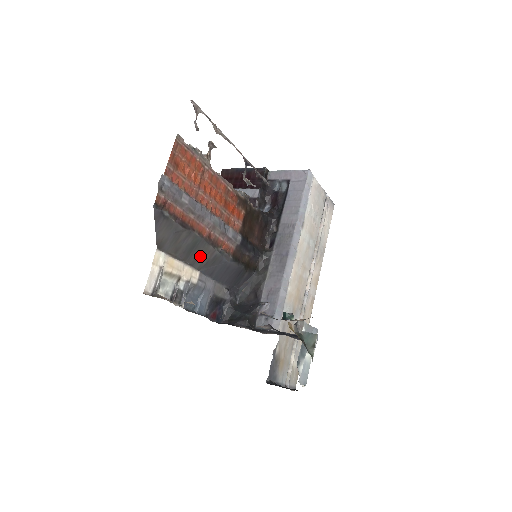
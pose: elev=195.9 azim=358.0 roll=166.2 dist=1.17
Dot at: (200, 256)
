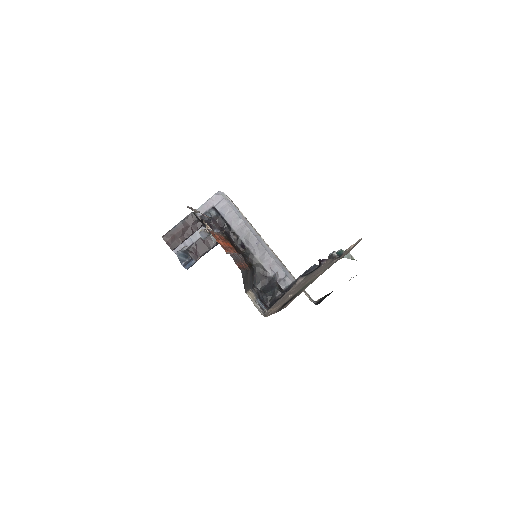
Dot at: (248, 280)
